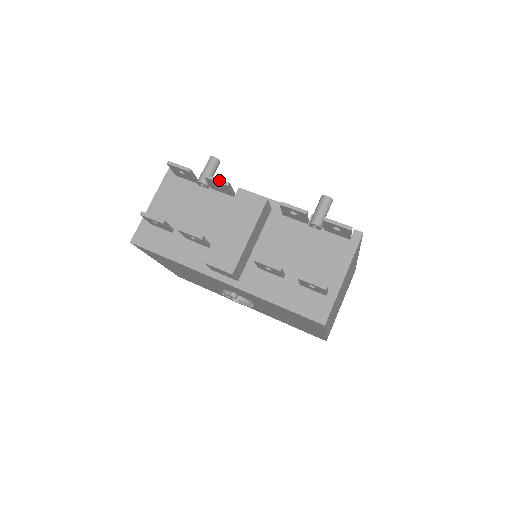
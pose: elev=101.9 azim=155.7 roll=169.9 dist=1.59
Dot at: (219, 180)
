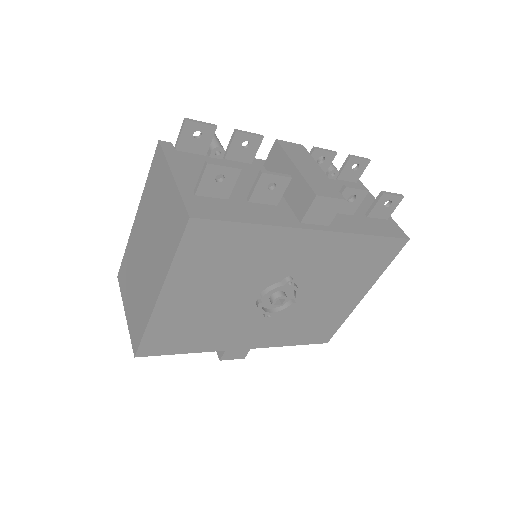
Dot at: (252, 133)
